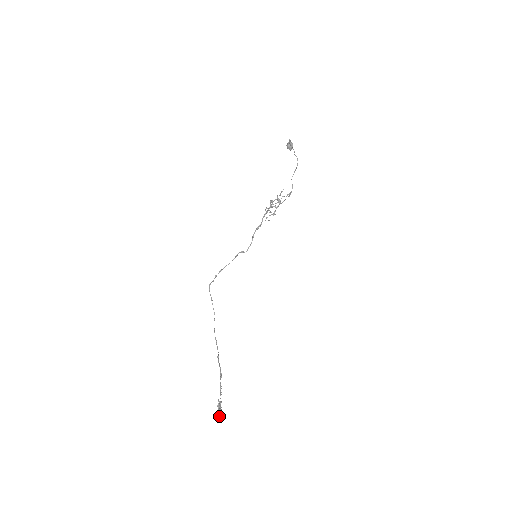
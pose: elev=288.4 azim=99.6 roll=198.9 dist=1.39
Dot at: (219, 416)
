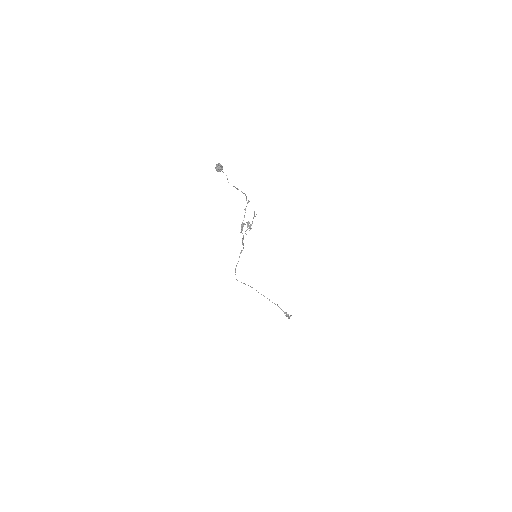
Dot at: (289, 316)
